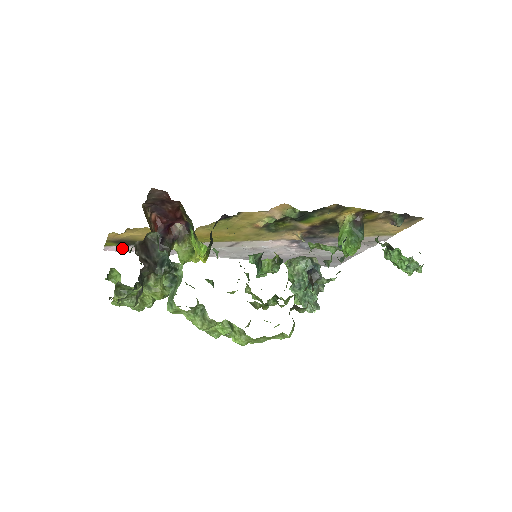
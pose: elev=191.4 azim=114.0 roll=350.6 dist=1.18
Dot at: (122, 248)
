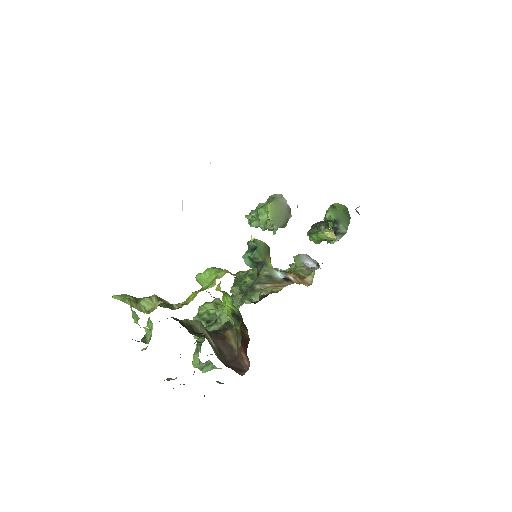
Dot at: occluded
